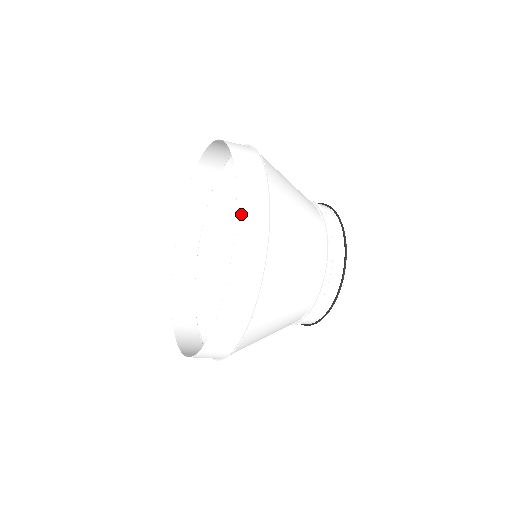
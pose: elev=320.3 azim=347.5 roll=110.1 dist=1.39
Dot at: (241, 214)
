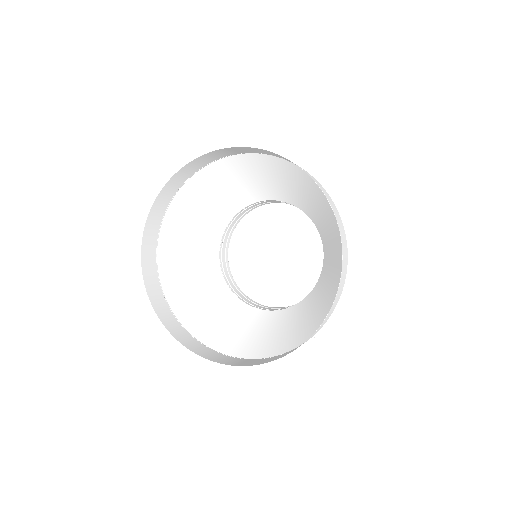
Dot at: (341, 233)
